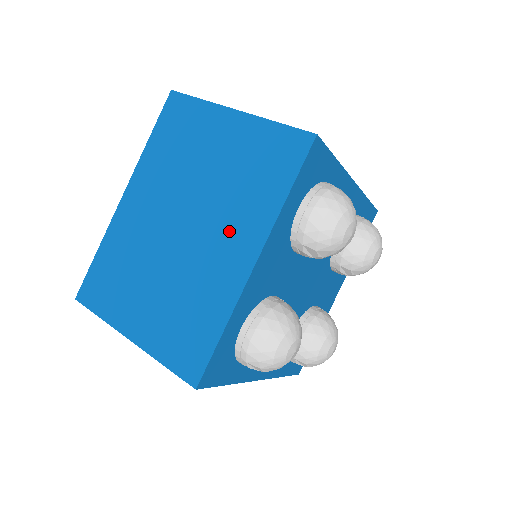
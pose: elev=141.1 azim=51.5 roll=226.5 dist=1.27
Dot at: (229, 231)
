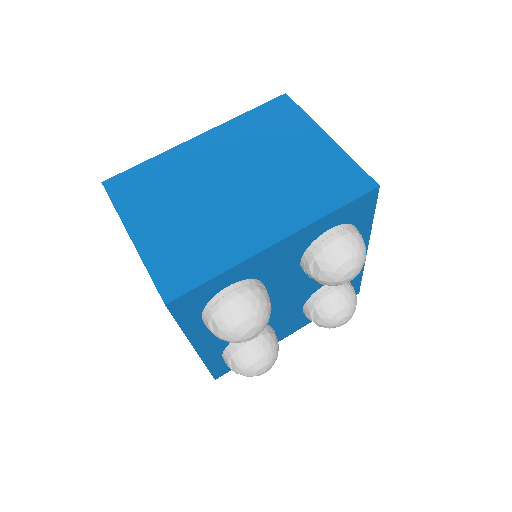
Dot at: (271, 209)
